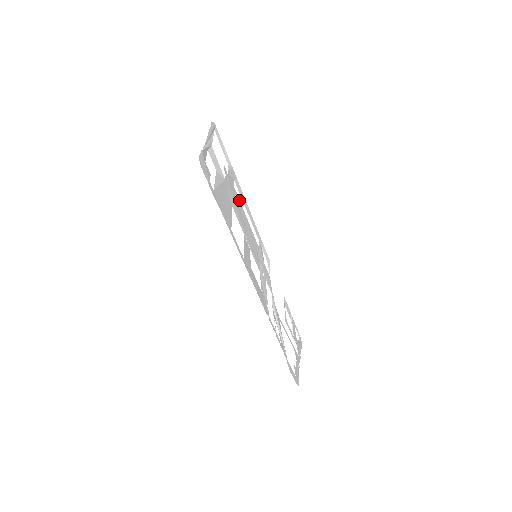
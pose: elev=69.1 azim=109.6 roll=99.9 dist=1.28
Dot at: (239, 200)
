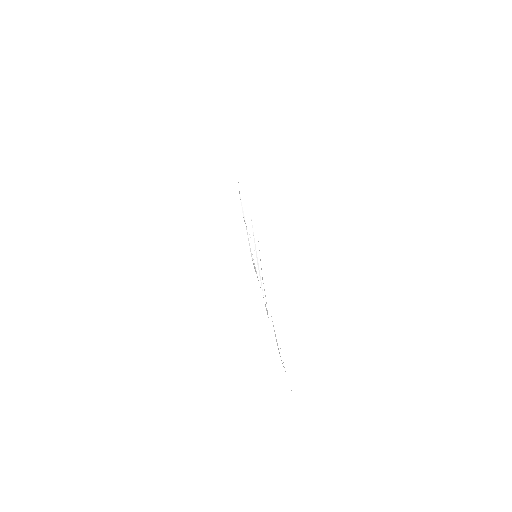
Dot at: occluded
